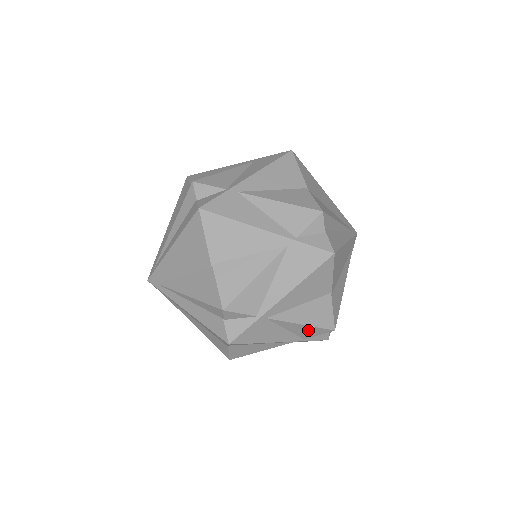
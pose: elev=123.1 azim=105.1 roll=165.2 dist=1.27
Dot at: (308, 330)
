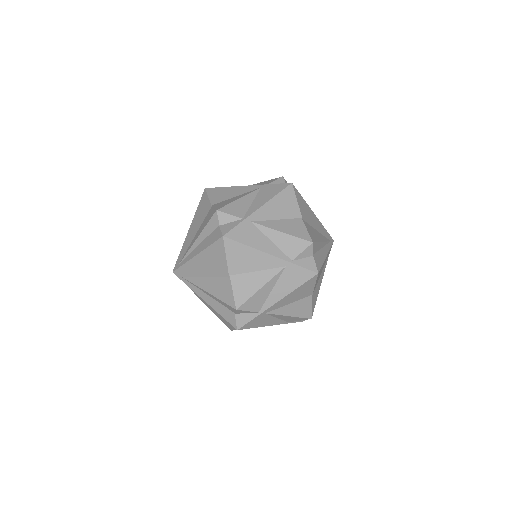
Dot at: (293, 318)
